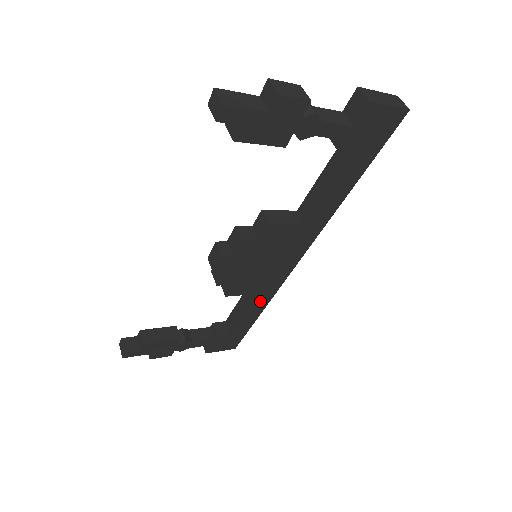
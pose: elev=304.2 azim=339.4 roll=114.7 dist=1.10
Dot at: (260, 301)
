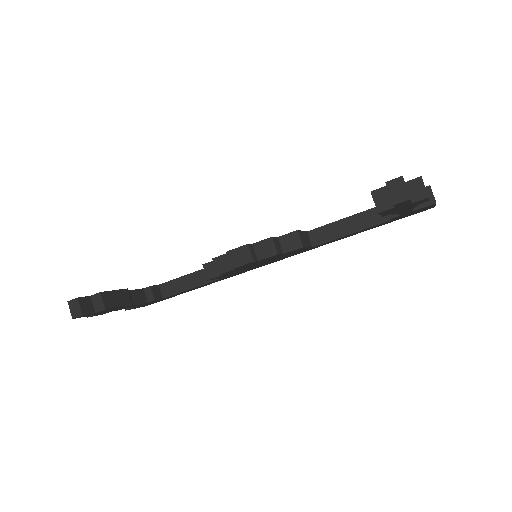
Dot at: (215, 281)
